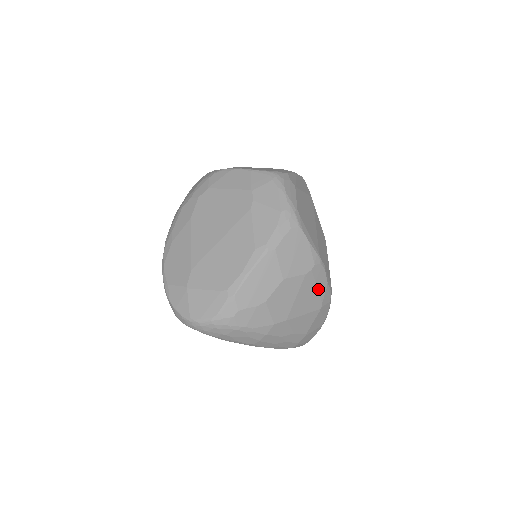
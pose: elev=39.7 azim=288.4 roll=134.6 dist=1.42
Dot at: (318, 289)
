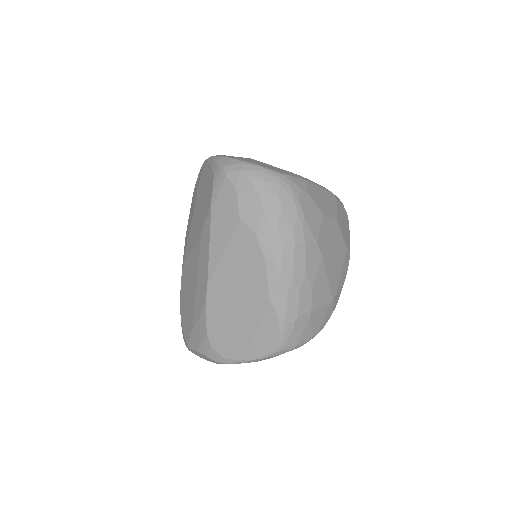
Dot at: (341, 276)
